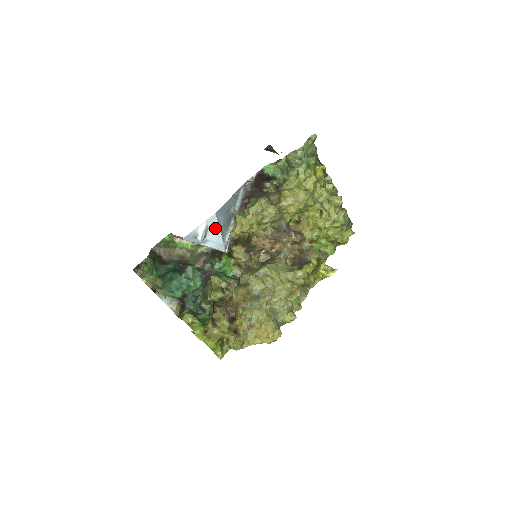
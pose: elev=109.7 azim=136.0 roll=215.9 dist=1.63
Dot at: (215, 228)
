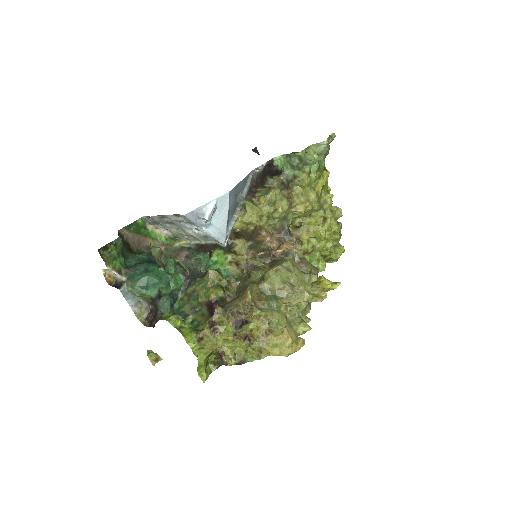
Dot at: (223, 210)
